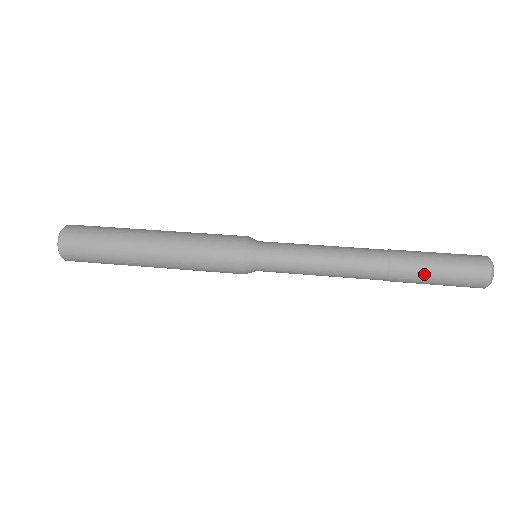
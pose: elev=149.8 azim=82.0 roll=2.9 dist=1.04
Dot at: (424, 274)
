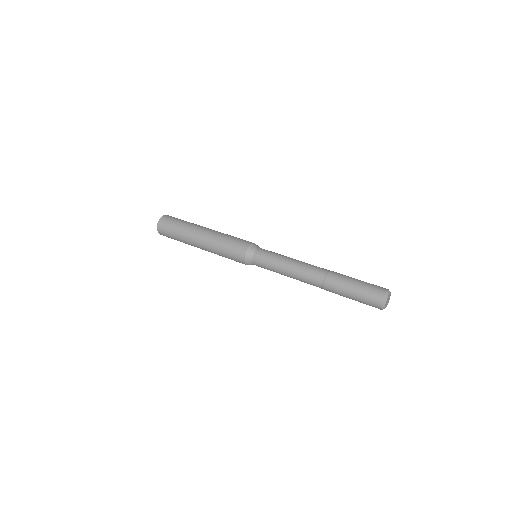
Dot at: (343, 295)
